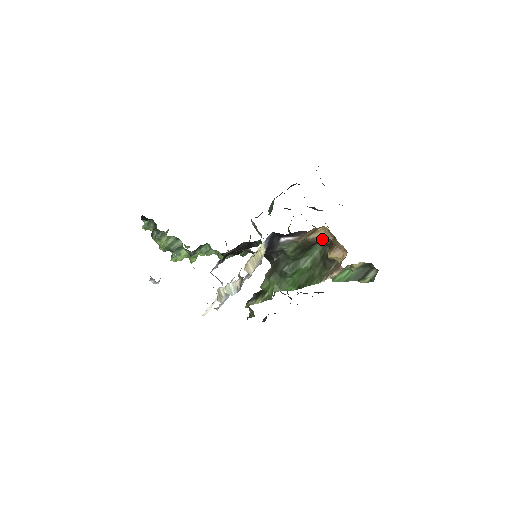
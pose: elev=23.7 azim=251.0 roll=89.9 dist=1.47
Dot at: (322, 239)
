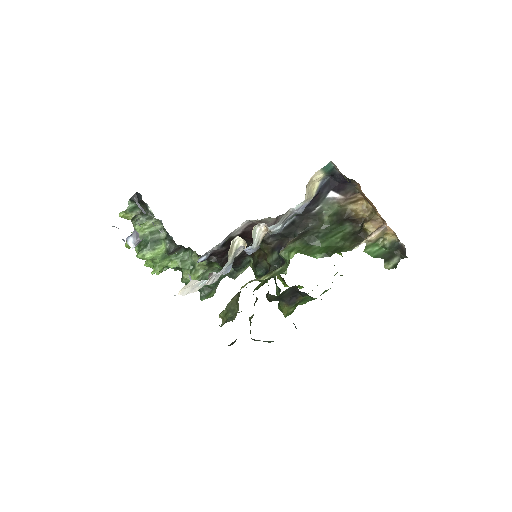
Dot at: (359, 213)
